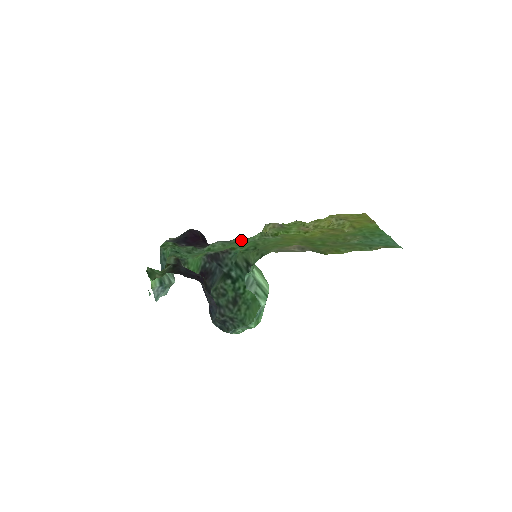
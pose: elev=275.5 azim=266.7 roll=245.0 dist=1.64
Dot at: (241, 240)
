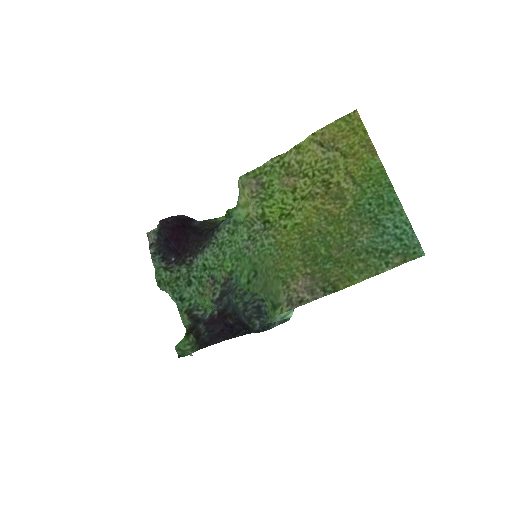
Dot at: (228, 236)
